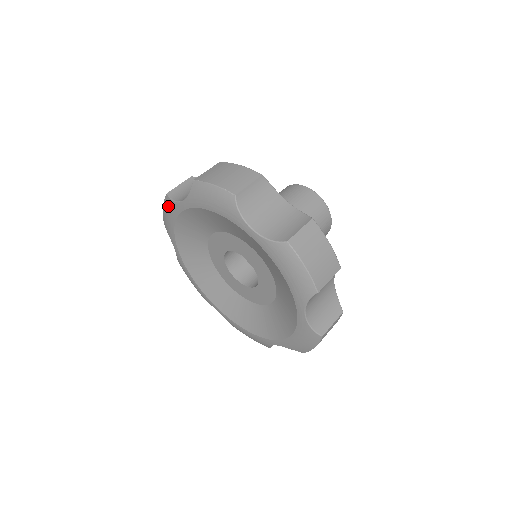
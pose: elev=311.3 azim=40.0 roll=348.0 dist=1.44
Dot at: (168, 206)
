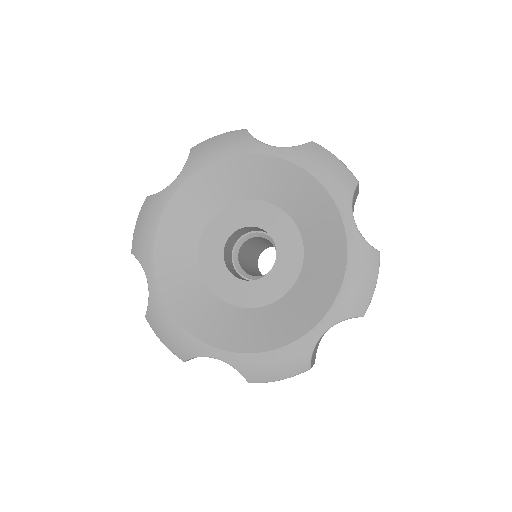
Dot at: (237, 139)
